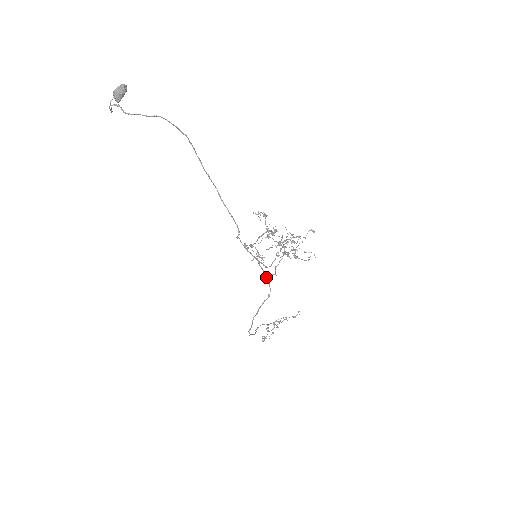
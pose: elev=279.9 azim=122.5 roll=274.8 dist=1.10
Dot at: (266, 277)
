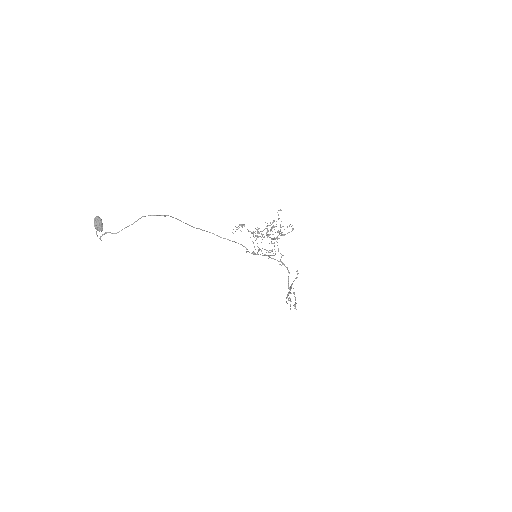
Dot at: occluded
